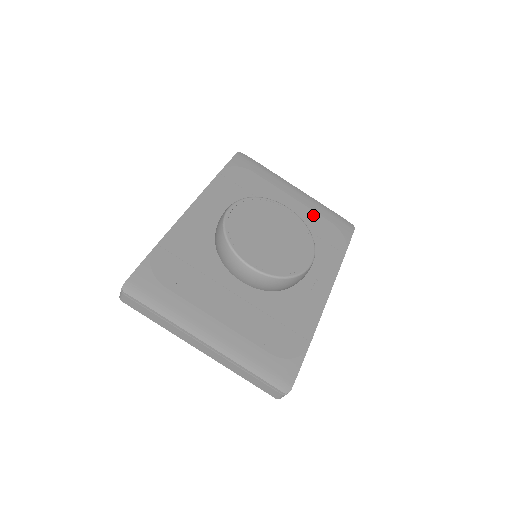
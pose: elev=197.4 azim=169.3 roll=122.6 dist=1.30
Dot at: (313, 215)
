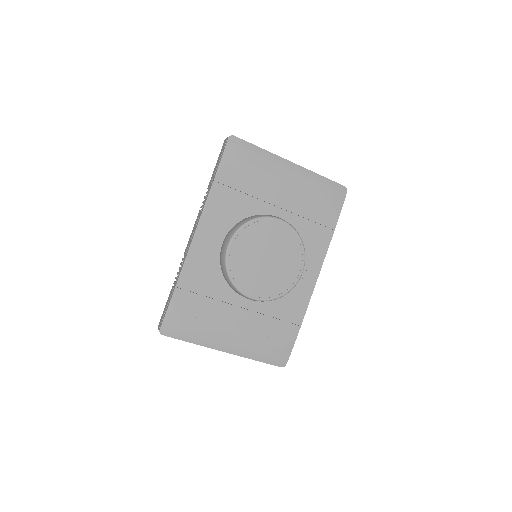
Dot at: (307, 195)
